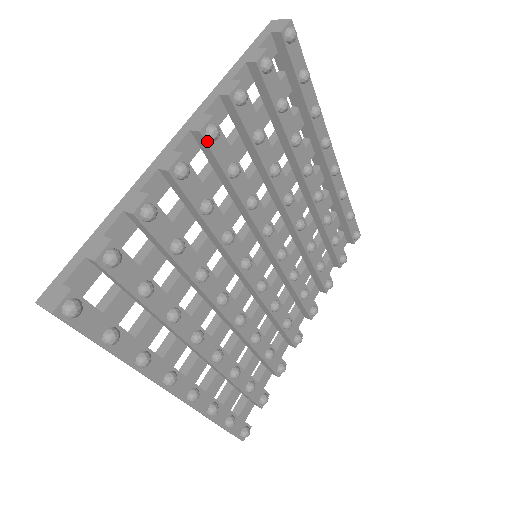
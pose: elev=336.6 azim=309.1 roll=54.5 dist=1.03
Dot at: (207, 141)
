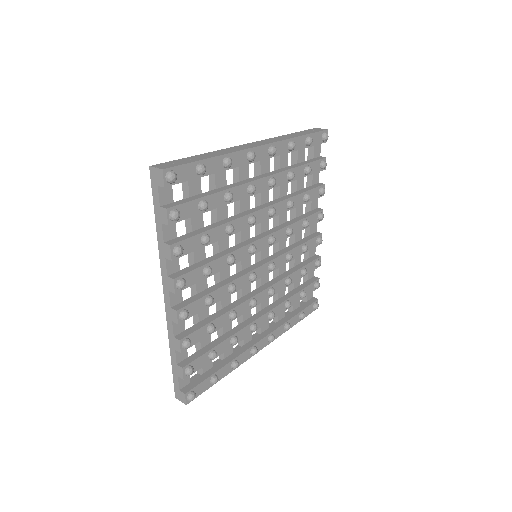
Dot at: (182, 289)
